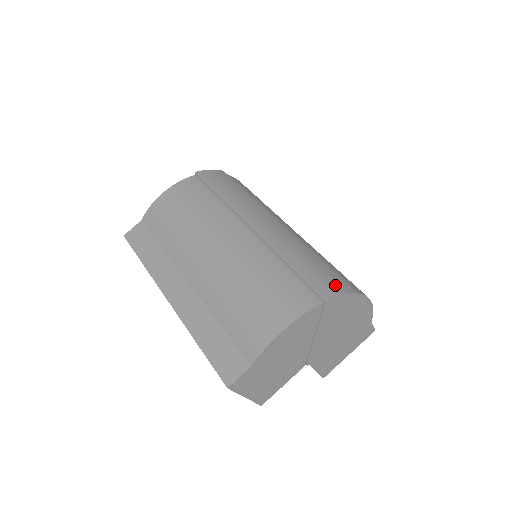
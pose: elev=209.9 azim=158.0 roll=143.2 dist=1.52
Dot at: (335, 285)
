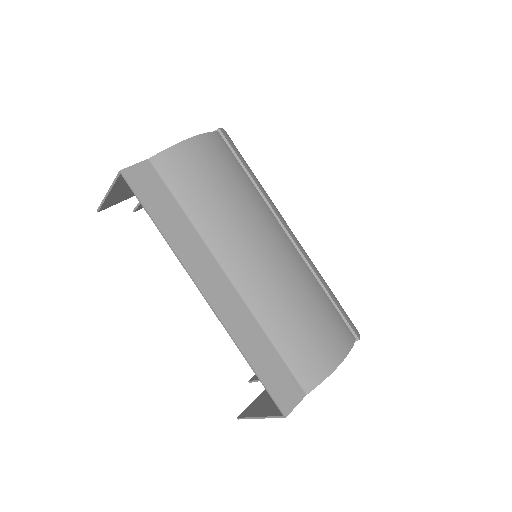
Dot at: occluded
